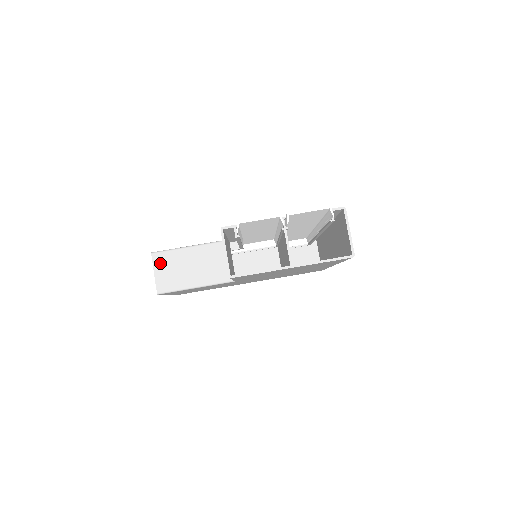
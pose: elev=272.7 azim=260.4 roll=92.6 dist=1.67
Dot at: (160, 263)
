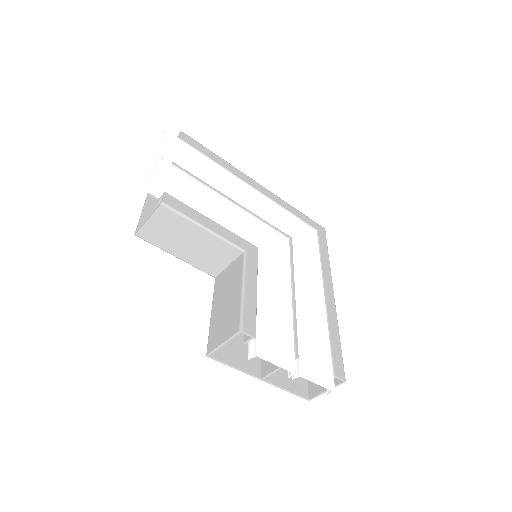
Dot at: (162, 218)
